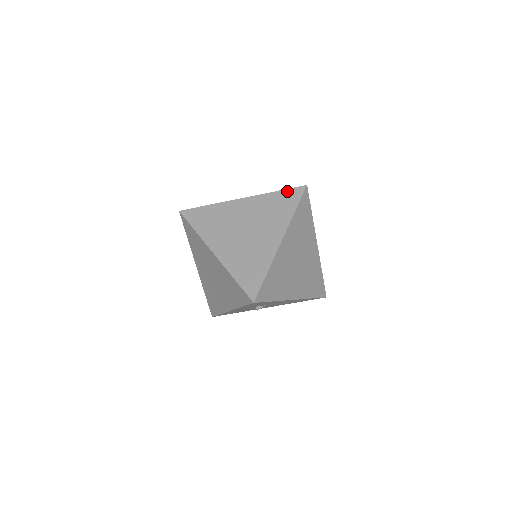
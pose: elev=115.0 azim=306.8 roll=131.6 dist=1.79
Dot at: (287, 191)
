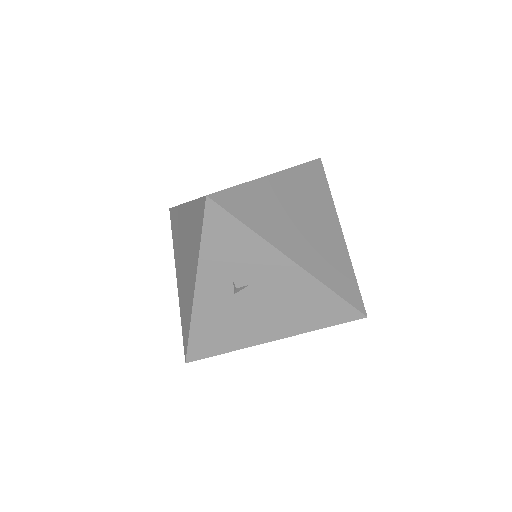
Dot at: occluded
